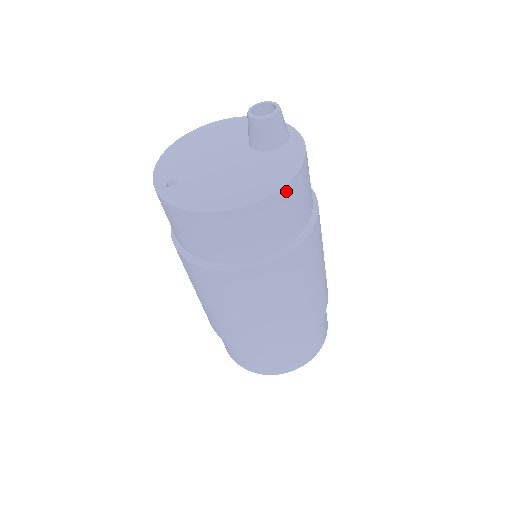
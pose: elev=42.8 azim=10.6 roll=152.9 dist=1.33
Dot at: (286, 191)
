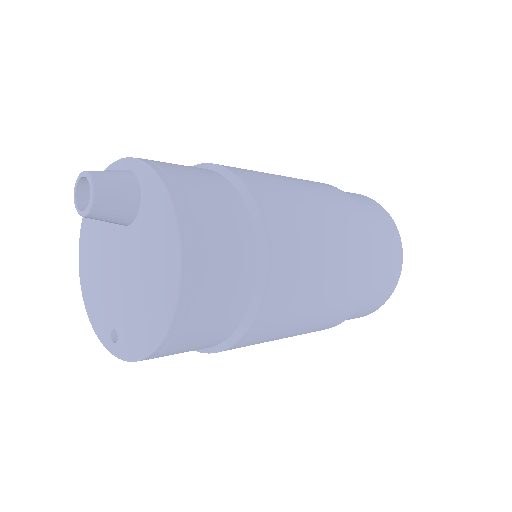
Dot at: (189, 245)
